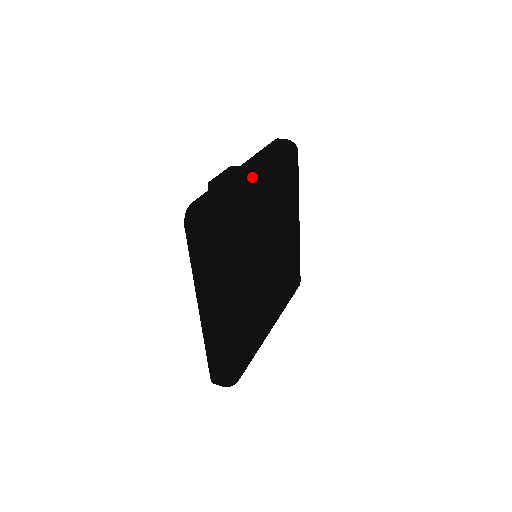
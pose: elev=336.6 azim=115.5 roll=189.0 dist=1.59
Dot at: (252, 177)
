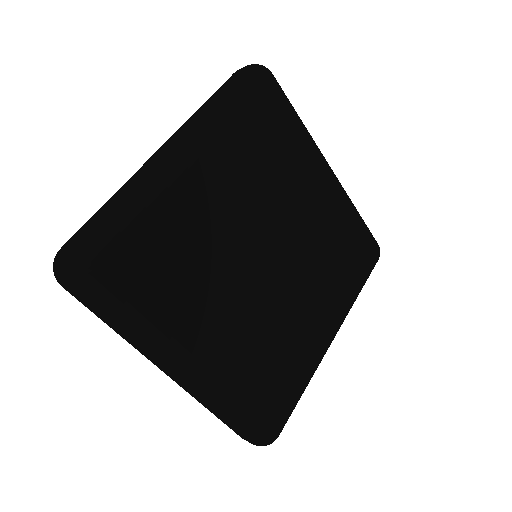
Dot at: (162, 164)
